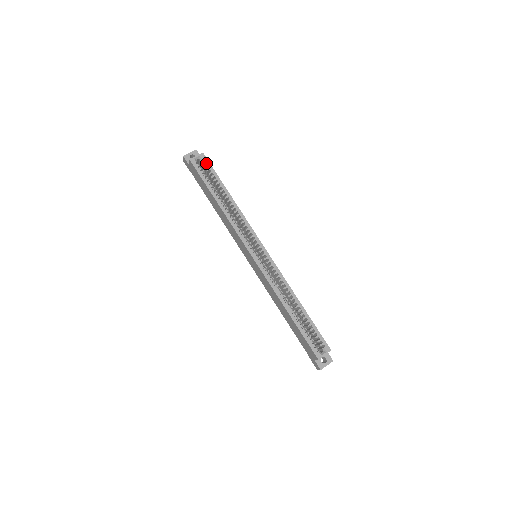
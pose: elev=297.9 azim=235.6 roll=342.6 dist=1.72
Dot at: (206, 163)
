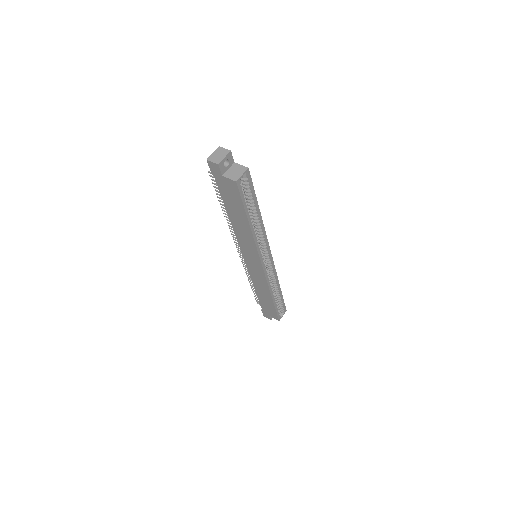
Dot at: (249, 181)
